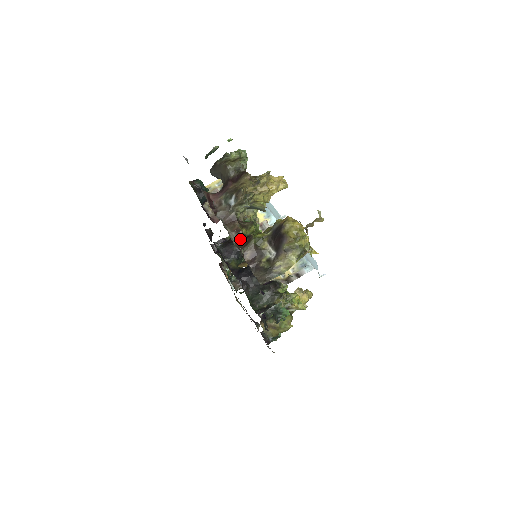
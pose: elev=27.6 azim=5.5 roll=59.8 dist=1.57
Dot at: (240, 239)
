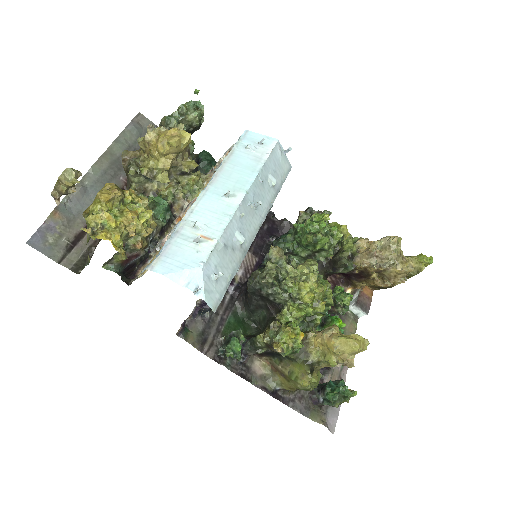
Dot at: occluded
